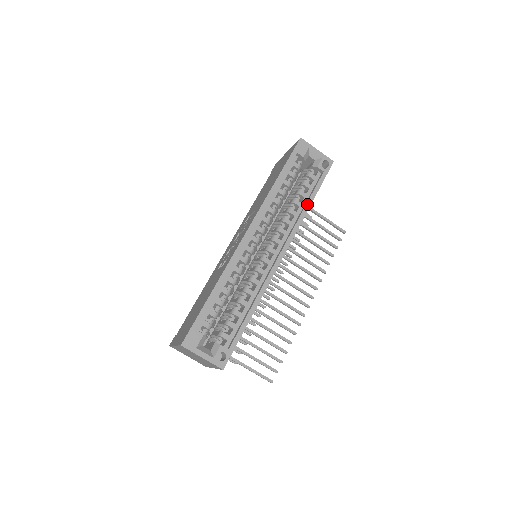
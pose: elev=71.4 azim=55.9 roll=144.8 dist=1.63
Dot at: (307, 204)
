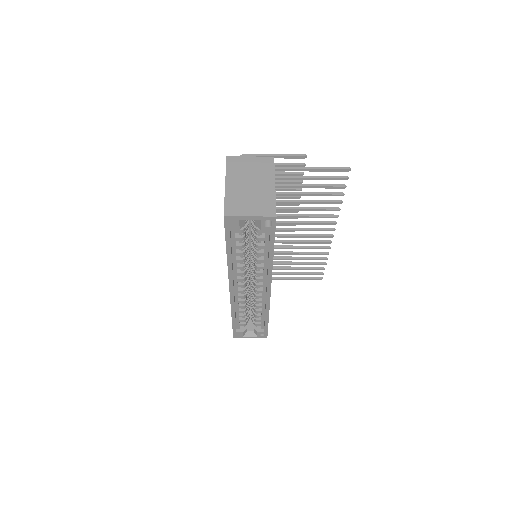
Dot at: (269, 258)
